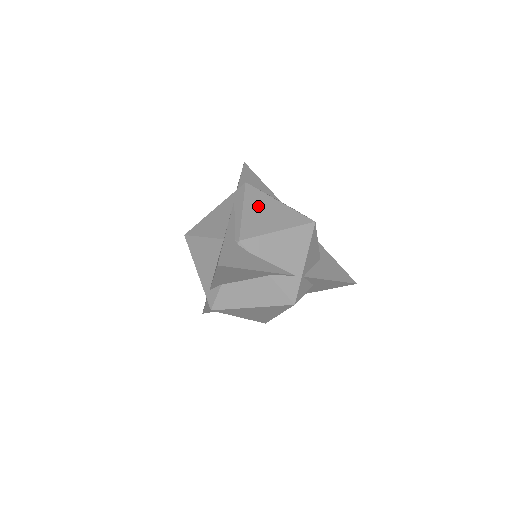
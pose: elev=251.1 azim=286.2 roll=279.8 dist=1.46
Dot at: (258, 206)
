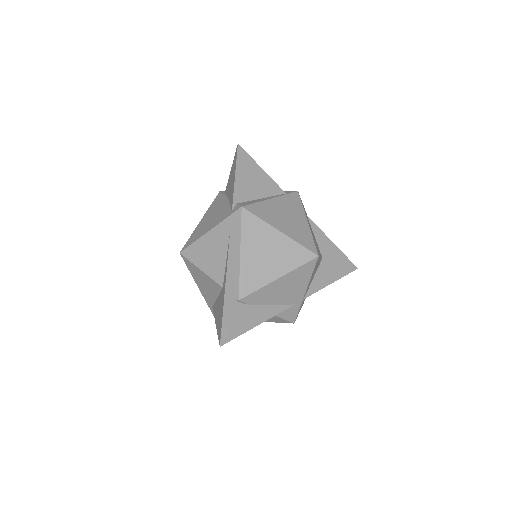
Dot at: (257, 244)
